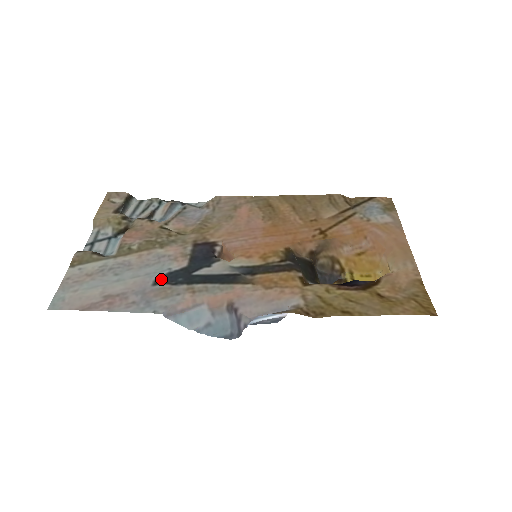
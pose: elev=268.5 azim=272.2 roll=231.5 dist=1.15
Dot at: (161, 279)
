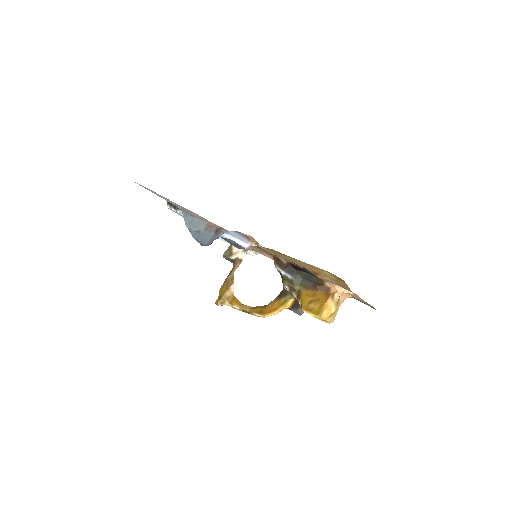
Dot at: occluded
